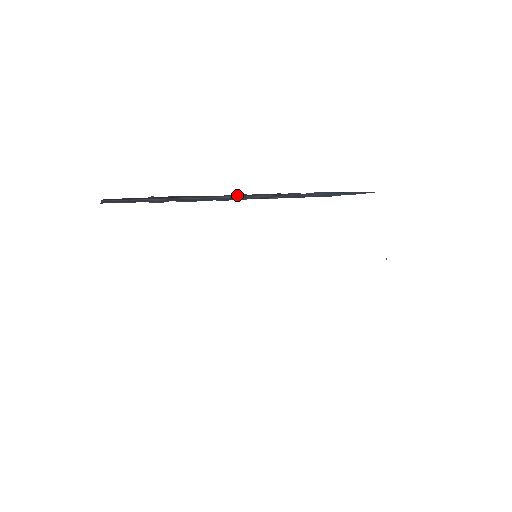
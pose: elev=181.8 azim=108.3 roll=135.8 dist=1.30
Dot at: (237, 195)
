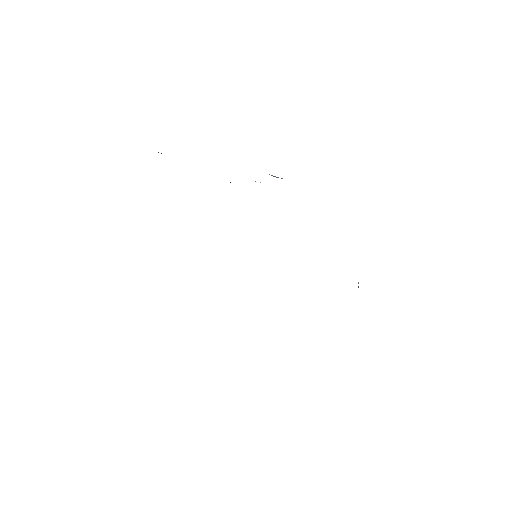
Dot at: occluded
